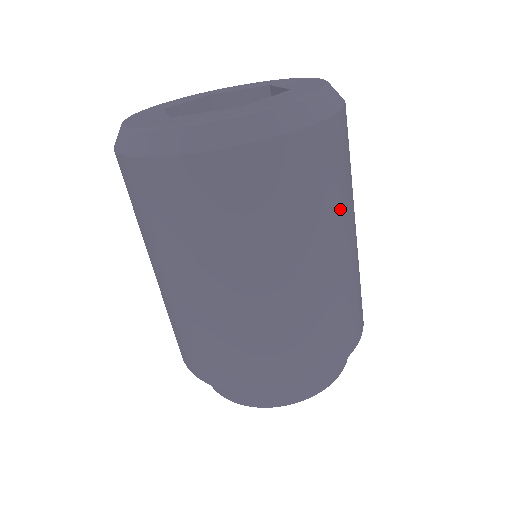
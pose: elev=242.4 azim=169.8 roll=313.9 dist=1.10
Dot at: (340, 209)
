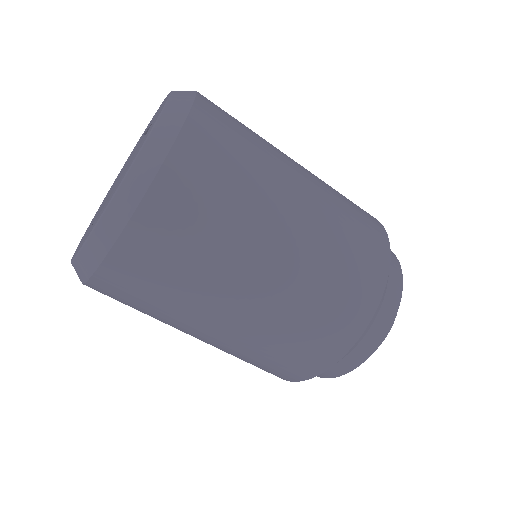
Dot at: (213, 273)
